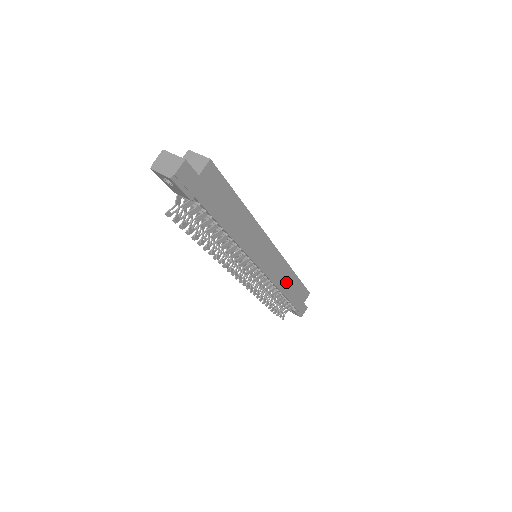
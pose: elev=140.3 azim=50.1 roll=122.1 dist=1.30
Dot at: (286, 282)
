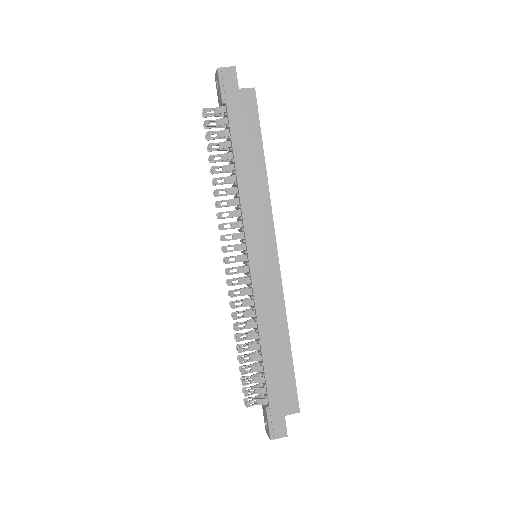
Dot at: (272, 332)
